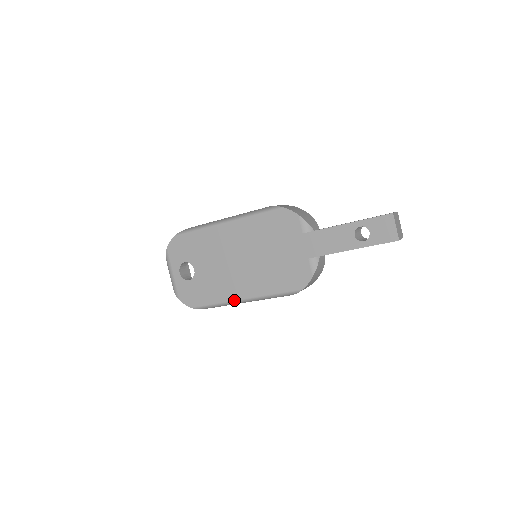
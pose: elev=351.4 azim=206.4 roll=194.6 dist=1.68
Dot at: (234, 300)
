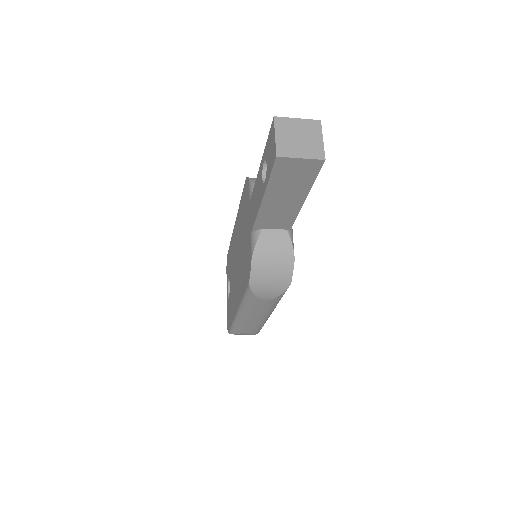
Dot at: (235, 315)
